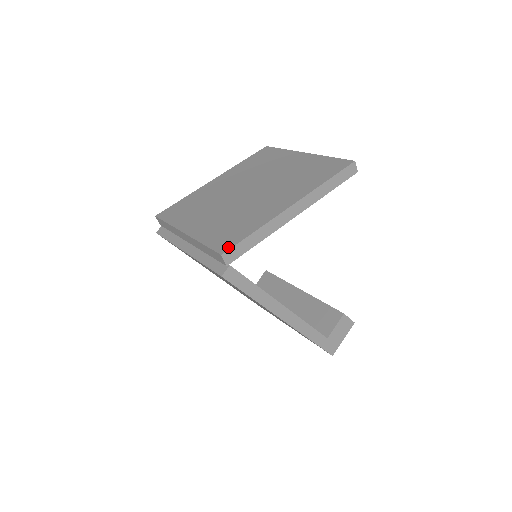
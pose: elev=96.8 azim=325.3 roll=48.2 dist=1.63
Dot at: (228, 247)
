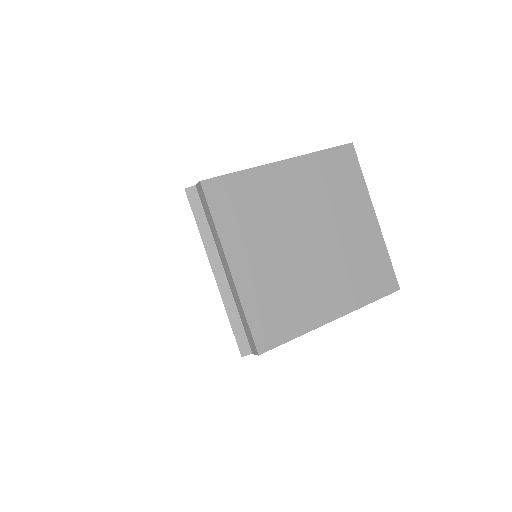
Dot at: (268, 347)
